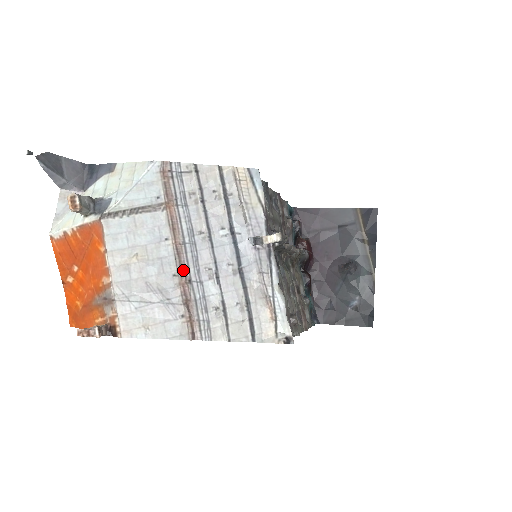
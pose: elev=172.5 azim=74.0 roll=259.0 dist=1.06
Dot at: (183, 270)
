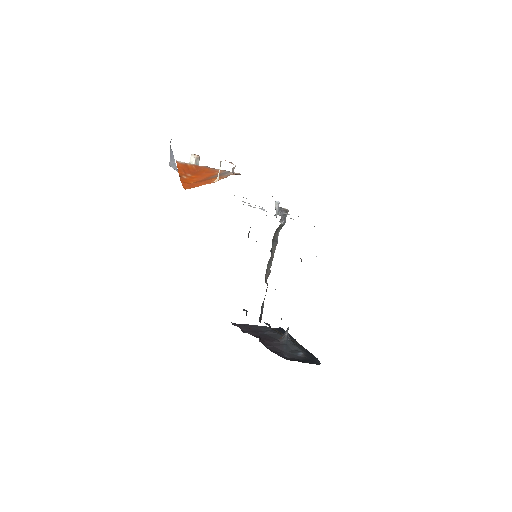
Dot at: occluded
